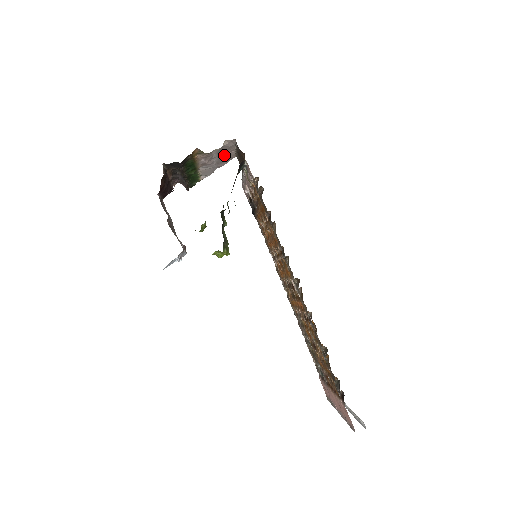
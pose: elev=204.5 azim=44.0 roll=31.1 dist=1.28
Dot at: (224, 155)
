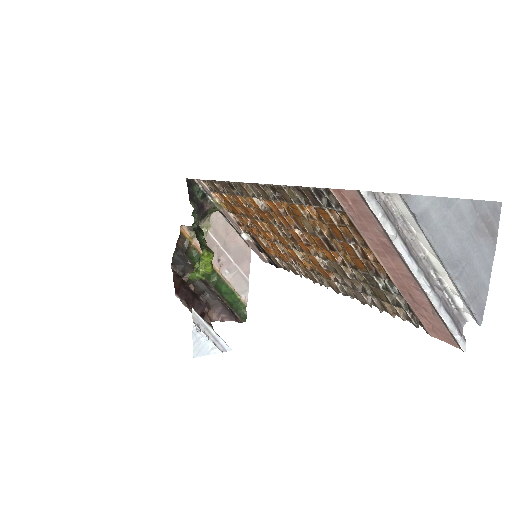
Dot at: (233, 246)
